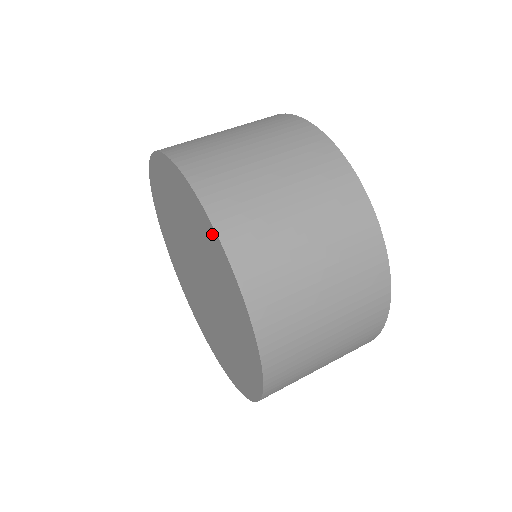
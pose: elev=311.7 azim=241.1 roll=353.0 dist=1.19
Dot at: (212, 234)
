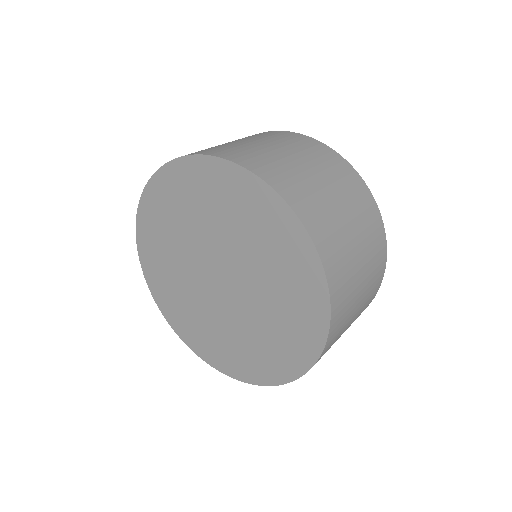
Dot at: (167, 175)
